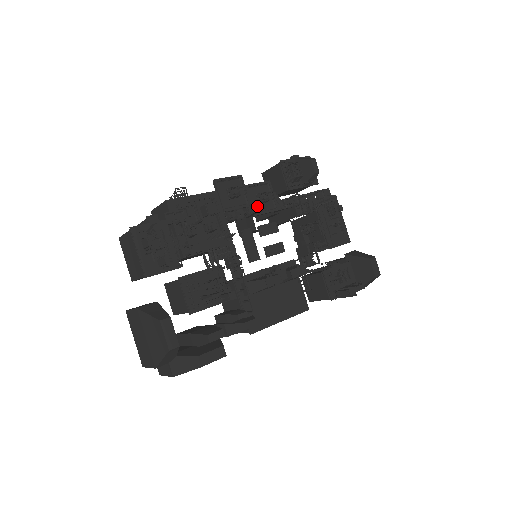
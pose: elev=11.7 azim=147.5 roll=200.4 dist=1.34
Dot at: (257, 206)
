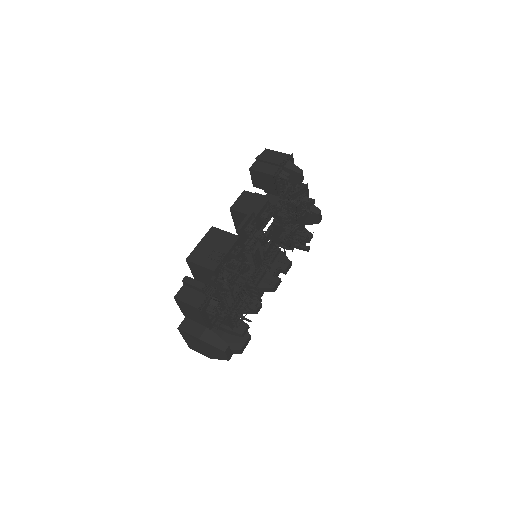
Dot at: (260, 225)
